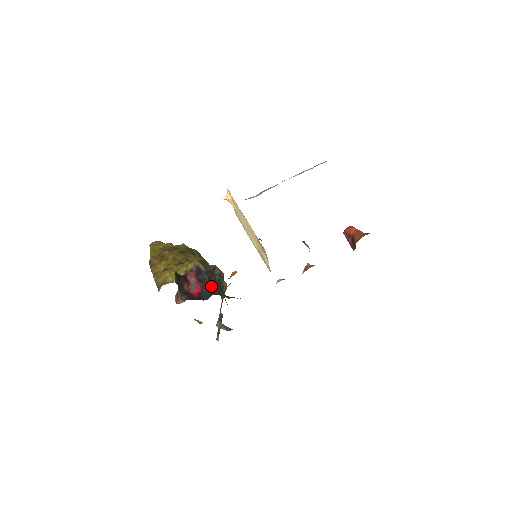
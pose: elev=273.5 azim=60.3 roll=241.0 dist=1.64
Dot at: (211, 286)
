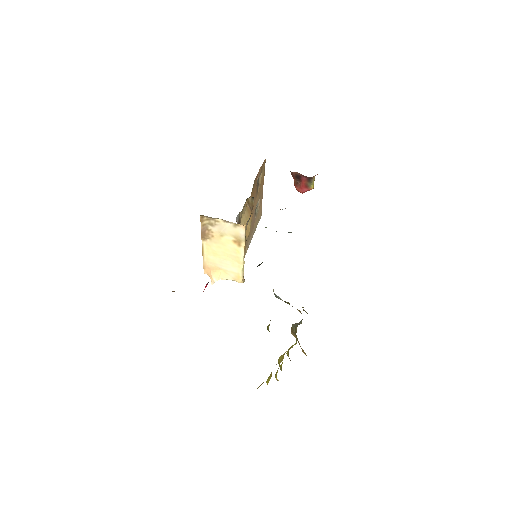
Dot at: occluded
